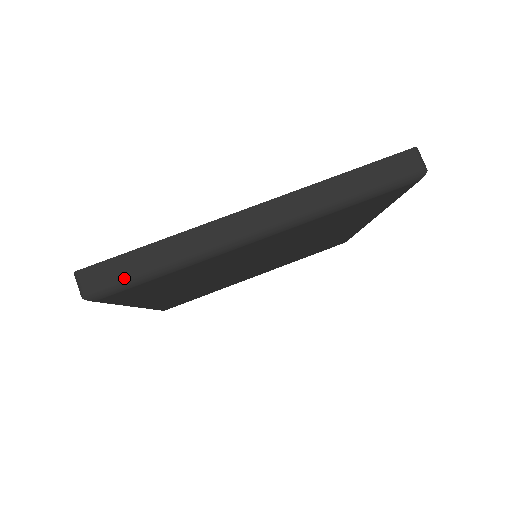
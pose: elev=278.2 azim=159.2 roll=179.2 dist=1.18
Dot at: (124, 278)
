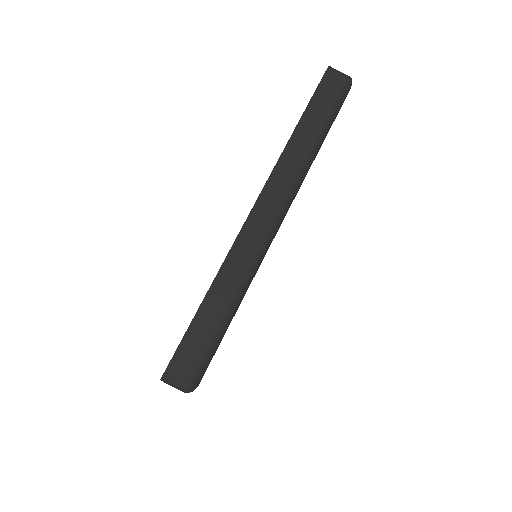
Dot at: (207, 346)
